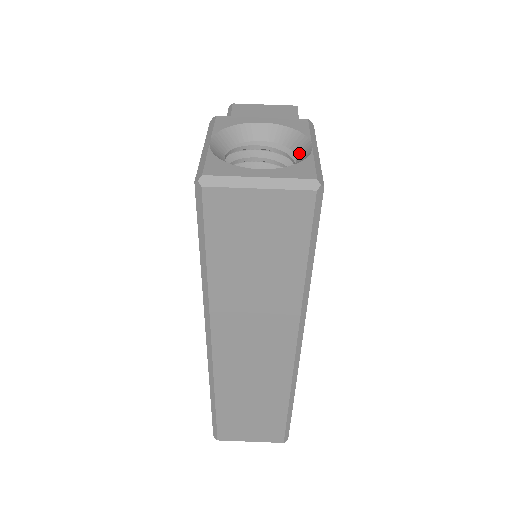
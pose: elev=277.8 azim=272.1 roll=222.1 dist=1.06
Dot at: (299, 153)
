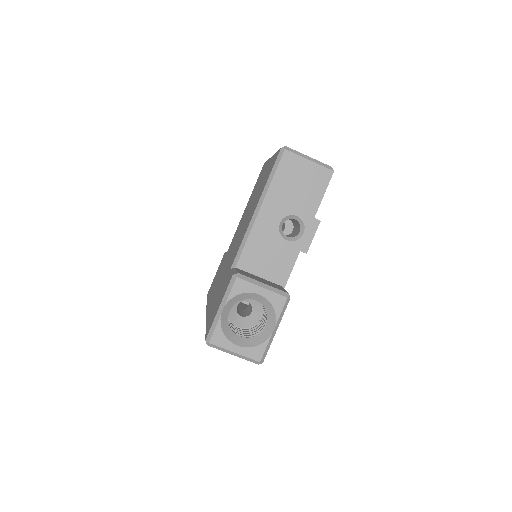
Dot at: (268, 324)
